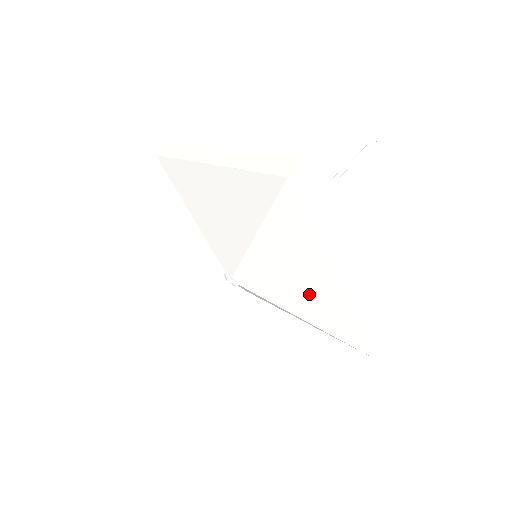
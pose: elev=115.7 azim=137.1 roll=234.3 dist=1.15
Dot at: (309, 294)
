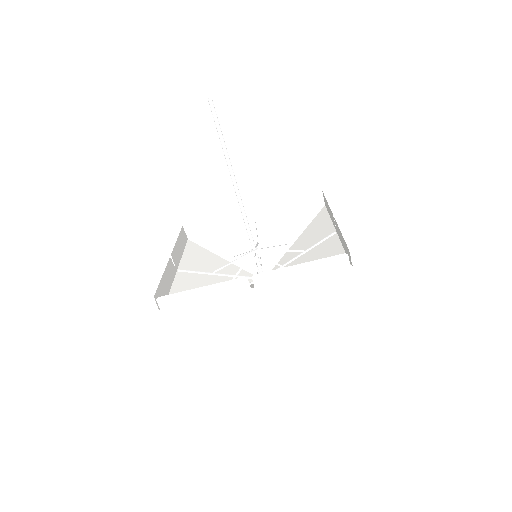
Dot at: (313, 242)
